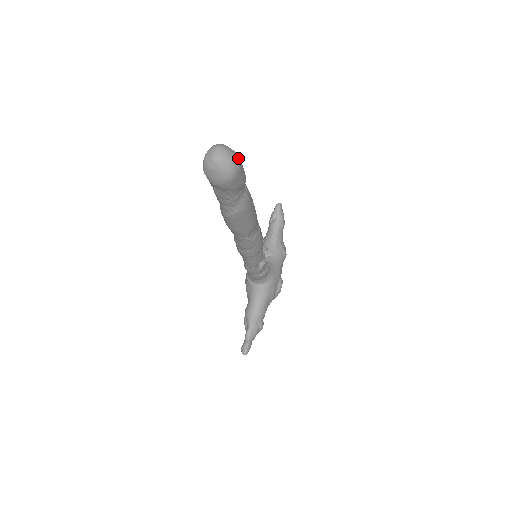
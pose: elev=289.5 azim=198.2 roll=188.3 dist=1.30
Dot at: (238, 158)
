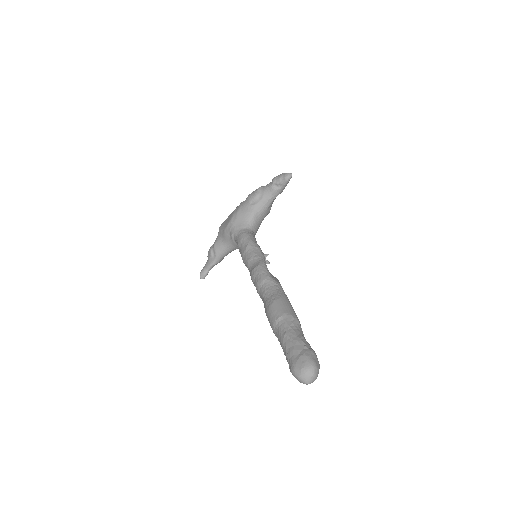
Dot at: occluded
